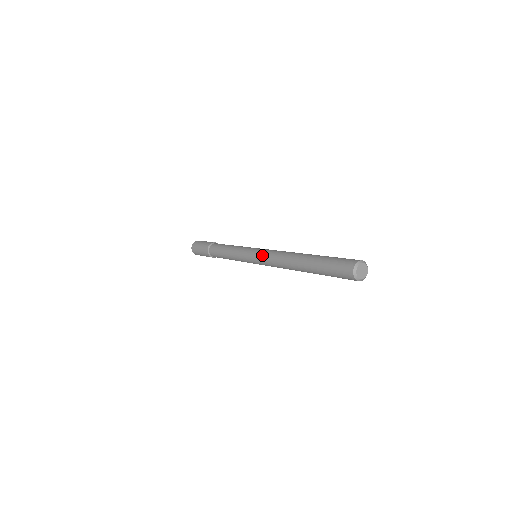
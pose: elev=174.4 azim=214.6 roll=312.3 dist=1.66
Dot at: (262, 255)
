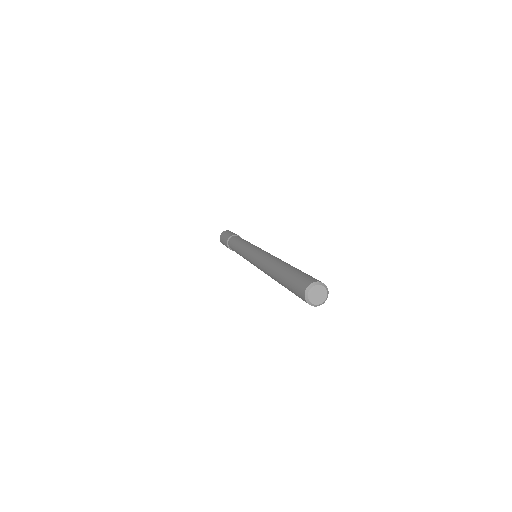
Dot at: (254, 263)
